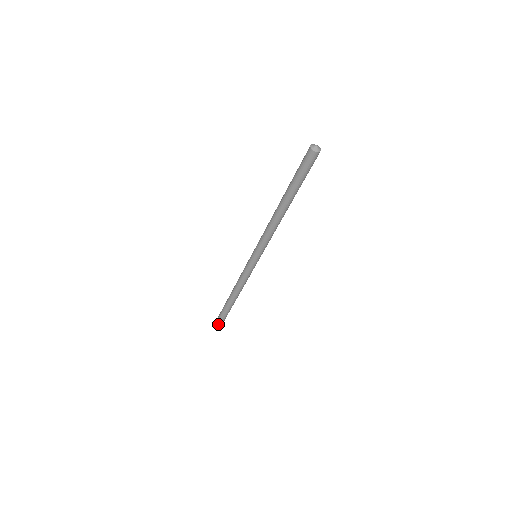
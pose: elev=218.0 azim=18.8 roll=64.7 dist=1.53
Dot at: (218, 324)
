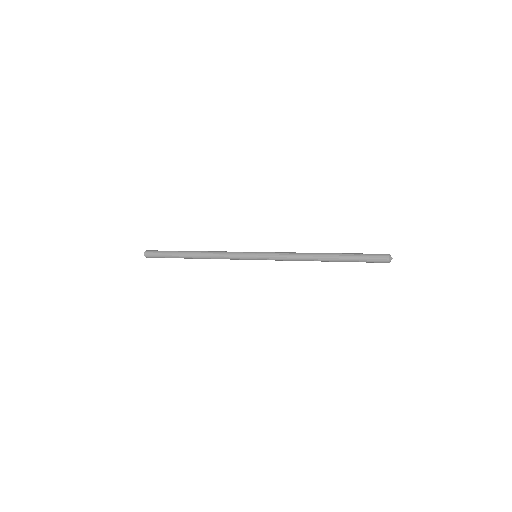
Dot at: (149, 256)
